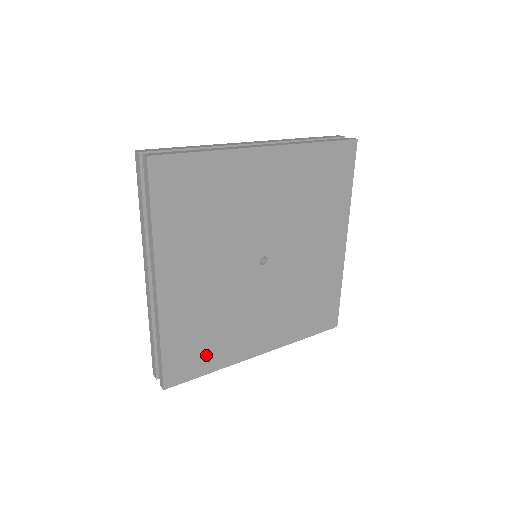
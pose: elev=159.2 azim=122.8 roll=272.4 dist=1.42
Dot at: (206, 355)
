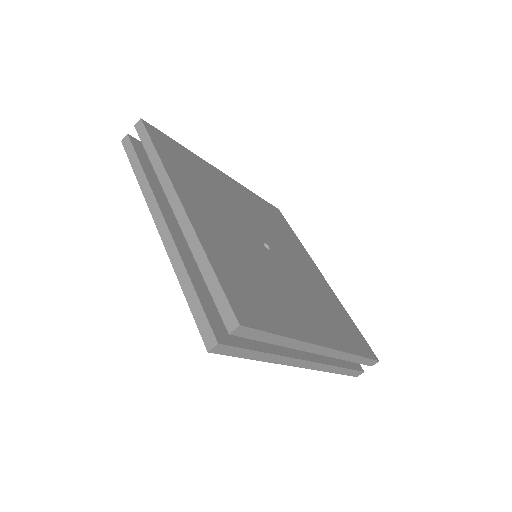
Dot at: (267, 309)
